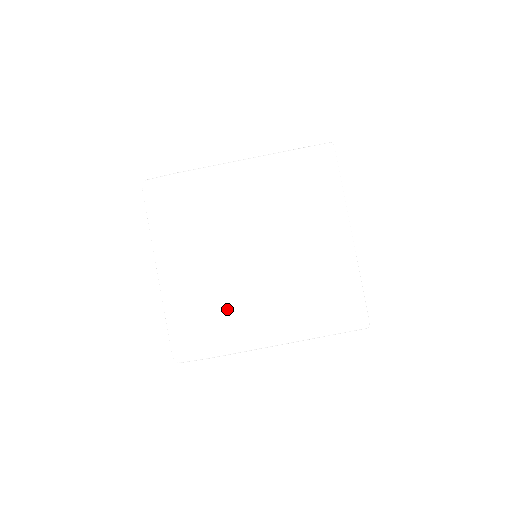
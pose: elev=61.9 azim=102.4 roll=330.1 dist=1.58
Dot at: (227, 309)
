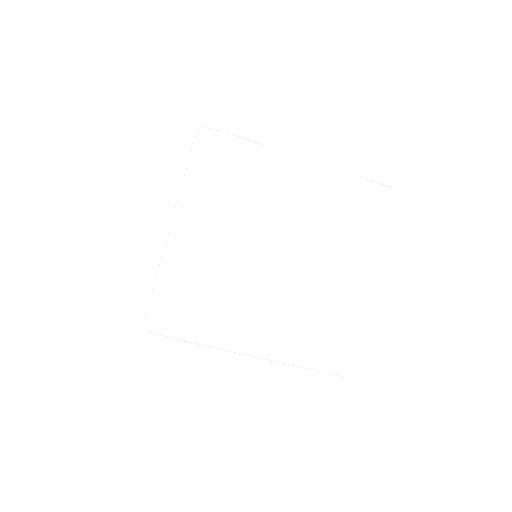
Dot at: (226, 299)
